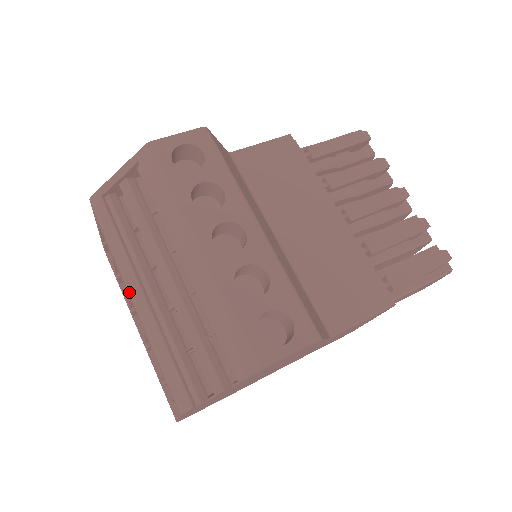
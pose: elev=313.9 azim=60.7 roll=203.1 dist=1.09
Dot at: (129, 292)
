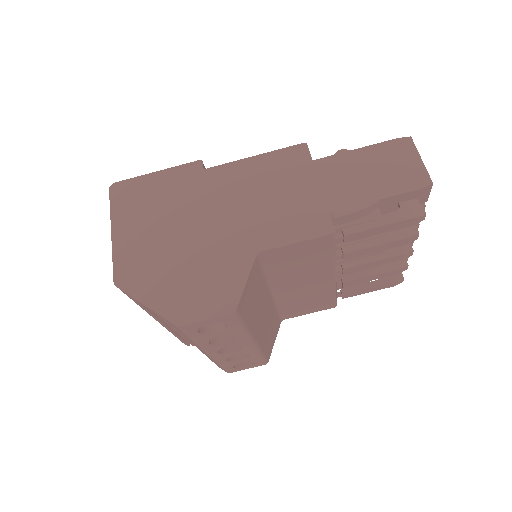
Dot at: occluded
